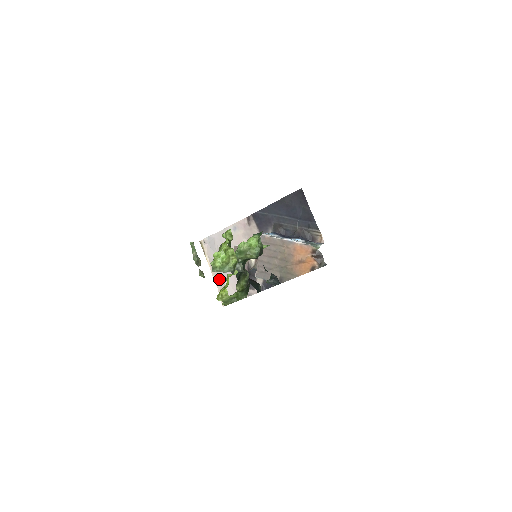
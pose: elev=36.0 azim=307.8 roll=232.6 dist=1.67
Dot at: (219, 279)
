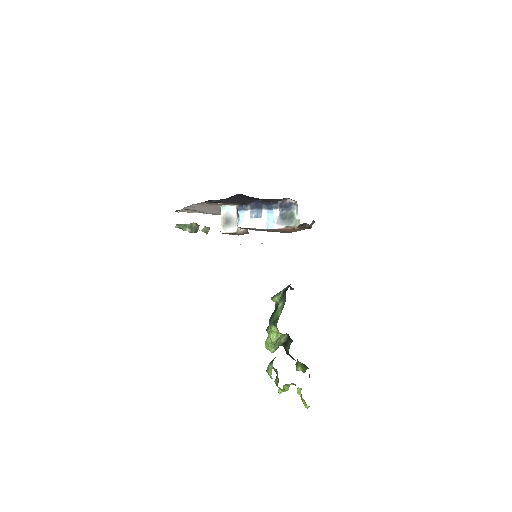
Dot at: occluded
